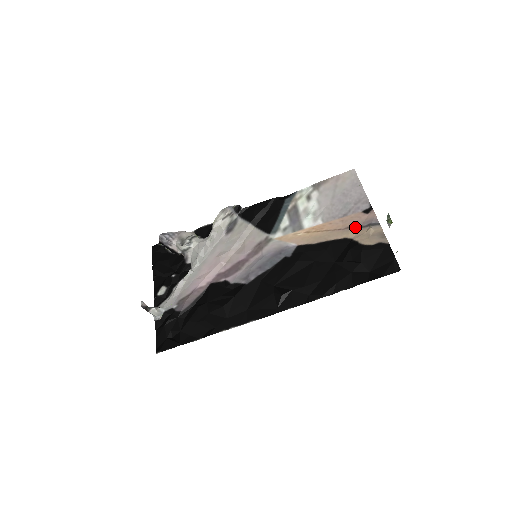
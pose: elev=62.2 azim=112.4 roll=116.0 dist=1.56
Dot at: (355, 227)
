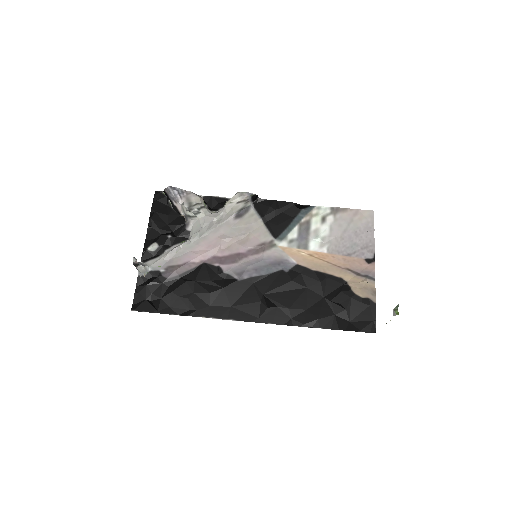
Dot at: (353, 272)
